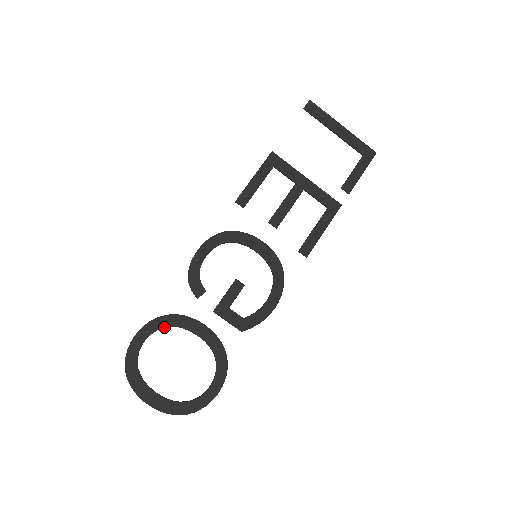
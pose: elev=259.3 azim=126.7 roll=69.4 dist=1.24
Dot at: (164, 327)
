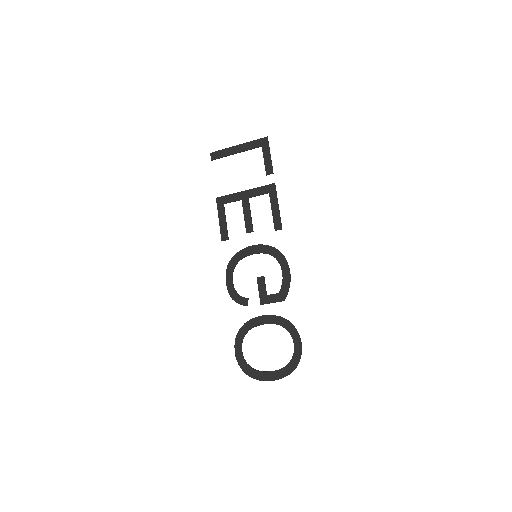
Dot at: (244, 335)
